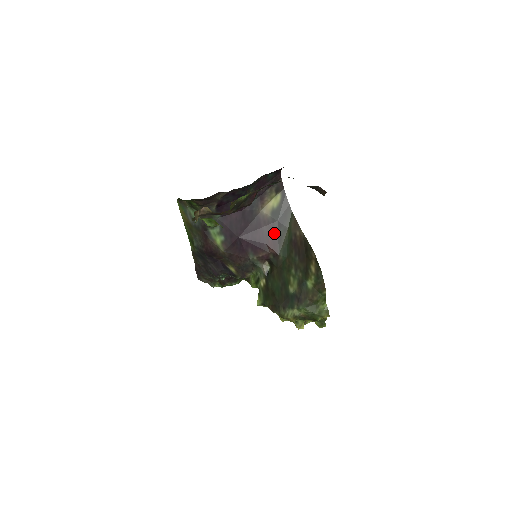
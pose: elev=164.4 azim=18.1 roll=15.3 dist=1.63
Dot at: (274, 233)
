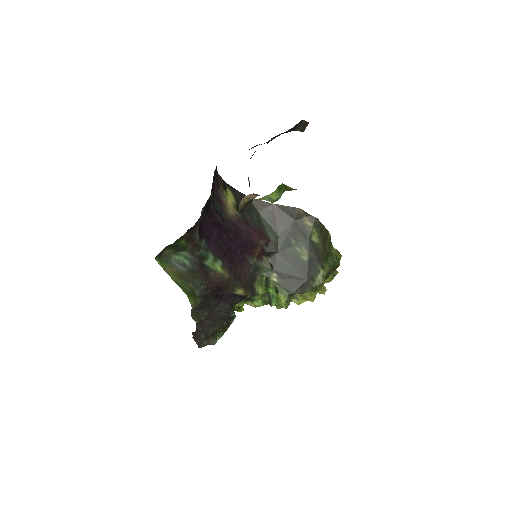
Dot at: (252, 225)
